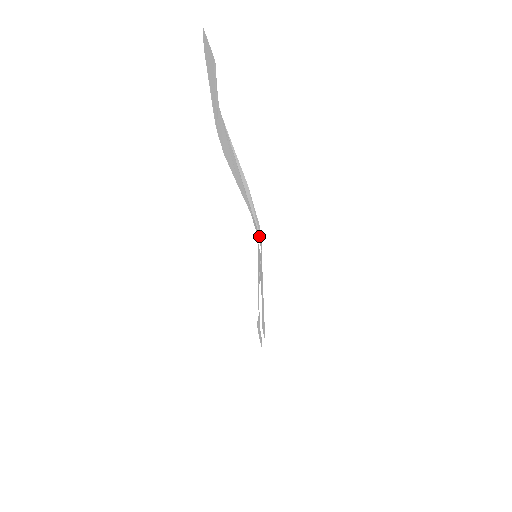
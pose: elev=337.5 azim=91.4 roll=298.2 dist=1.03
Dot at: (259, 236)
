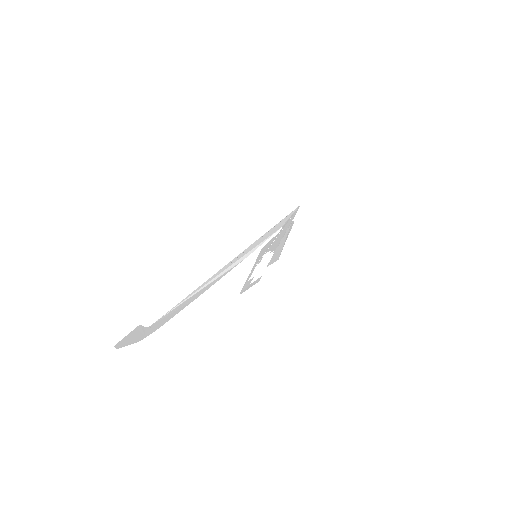
Dot at: (286, 216)
